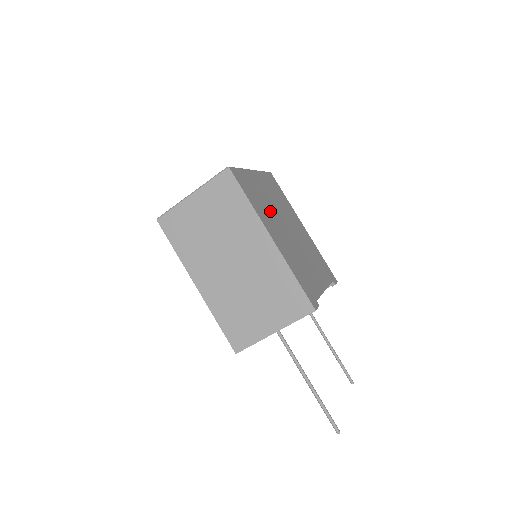
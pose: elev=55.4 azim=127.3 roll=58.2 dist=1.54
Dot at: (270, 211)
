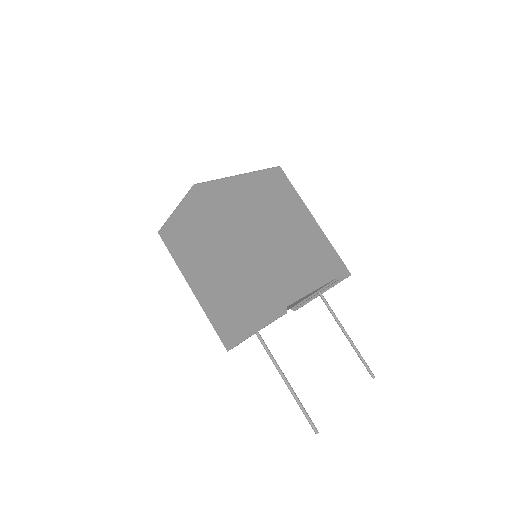
Dot at: (249, 217)
